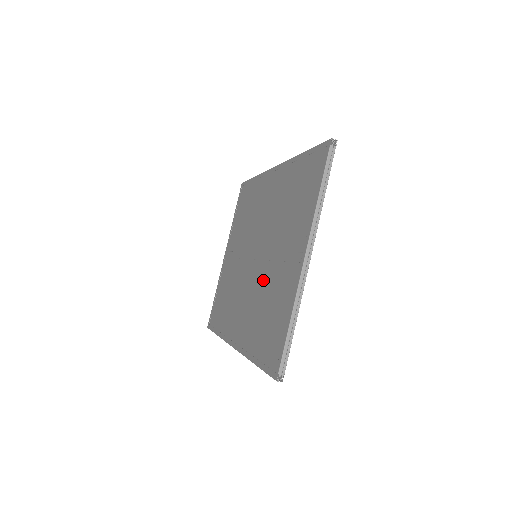
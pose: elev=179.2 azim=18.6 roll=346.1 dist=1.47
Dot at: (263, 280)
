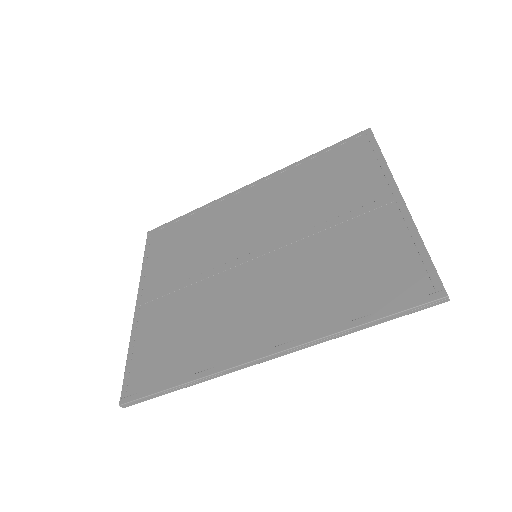
Dot at: (307, 255)
